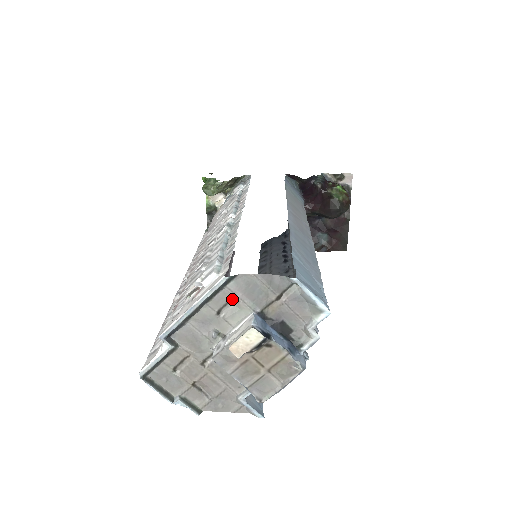
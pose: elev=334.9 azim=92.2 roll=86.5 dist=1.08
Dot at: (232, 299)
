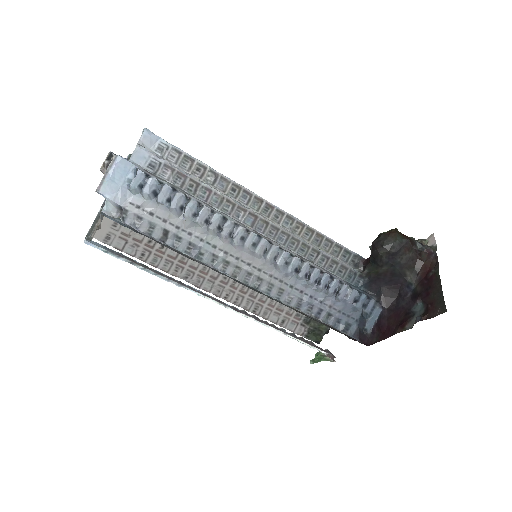
Dot at: occluded
